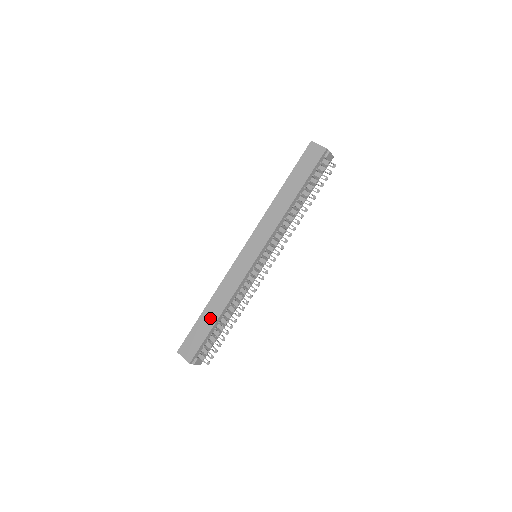
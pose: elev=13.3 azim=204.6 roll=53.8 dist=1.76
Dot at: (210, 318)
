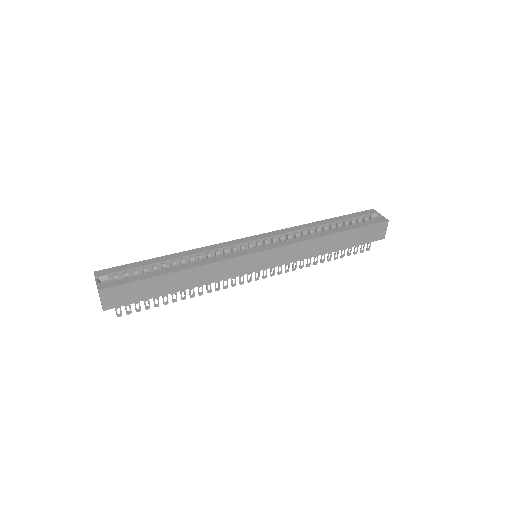
Dot at: (169, 286)
